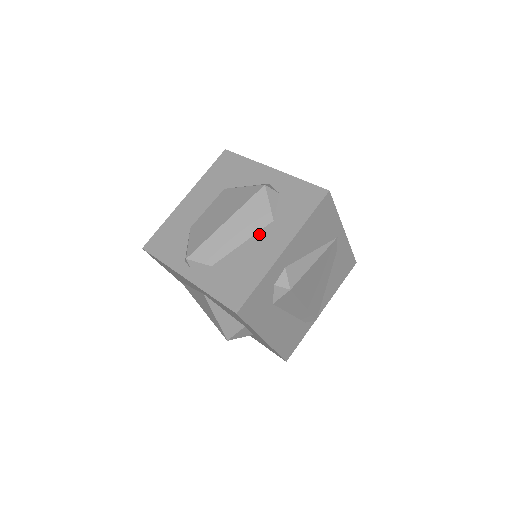
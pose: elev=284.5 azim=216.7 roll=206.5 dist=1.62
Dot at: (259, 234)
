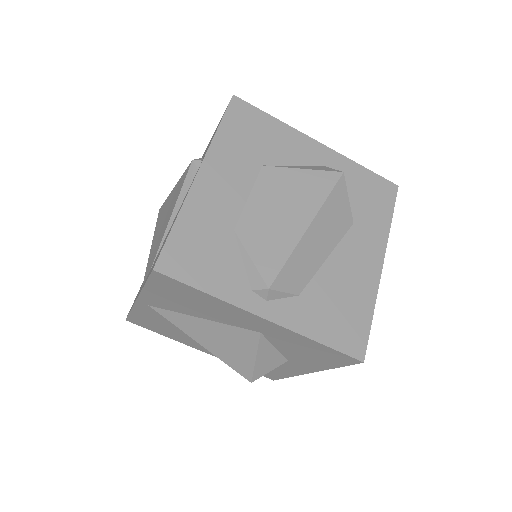
Dot at: (344, 243)
